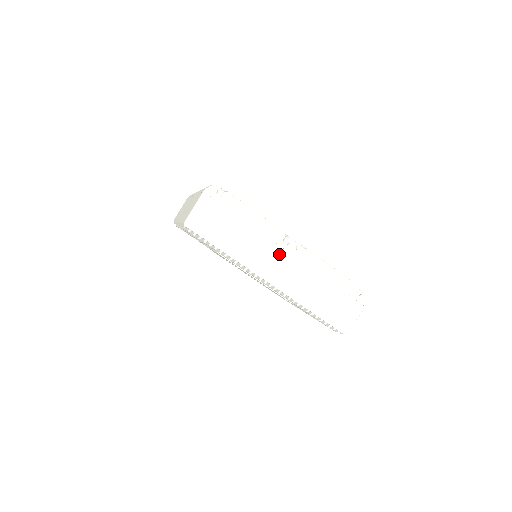
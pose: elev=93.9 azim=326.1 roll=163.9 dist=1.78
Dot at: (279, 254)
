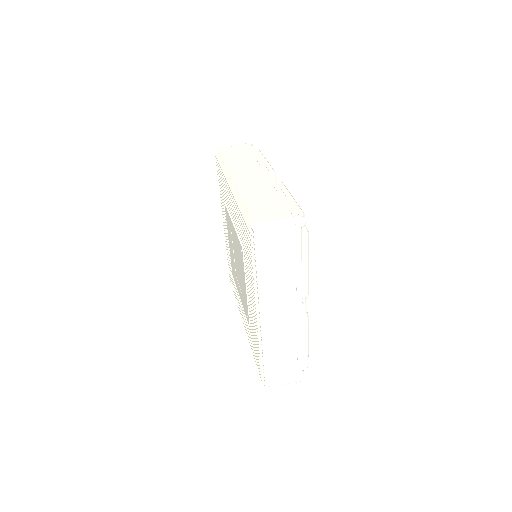
Dot at: (290, 307)
